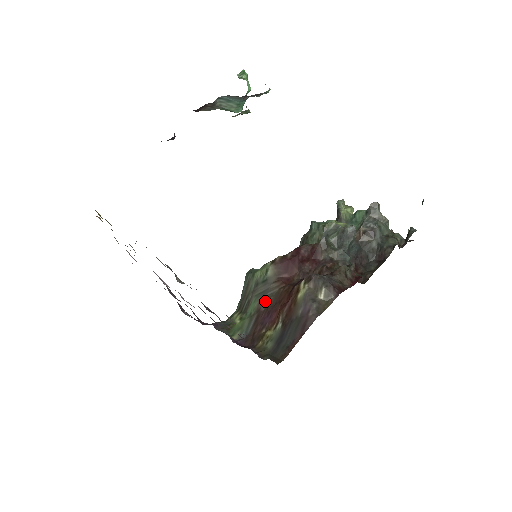
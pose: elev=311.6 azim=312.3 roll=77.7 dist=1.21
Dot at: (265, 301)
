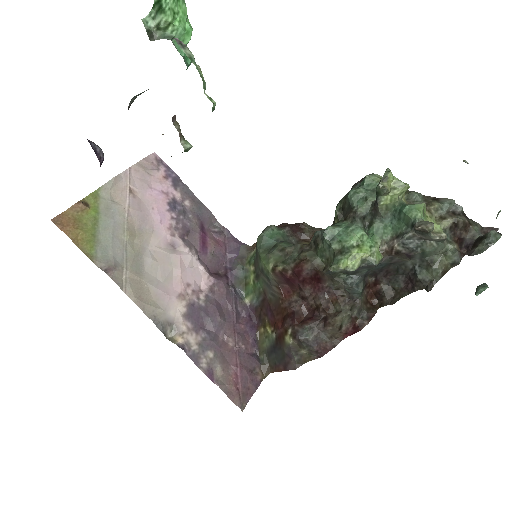
Dot at: (268, 294)
